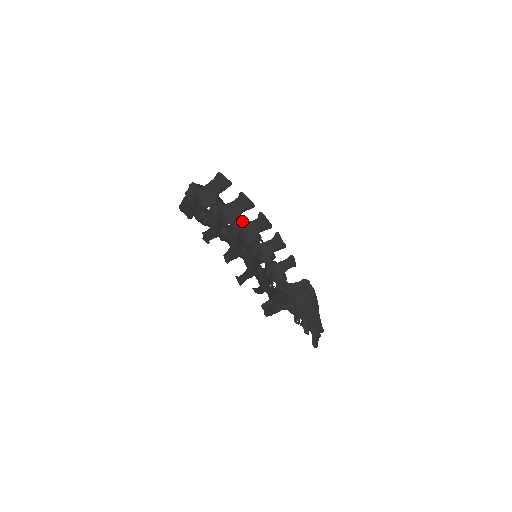
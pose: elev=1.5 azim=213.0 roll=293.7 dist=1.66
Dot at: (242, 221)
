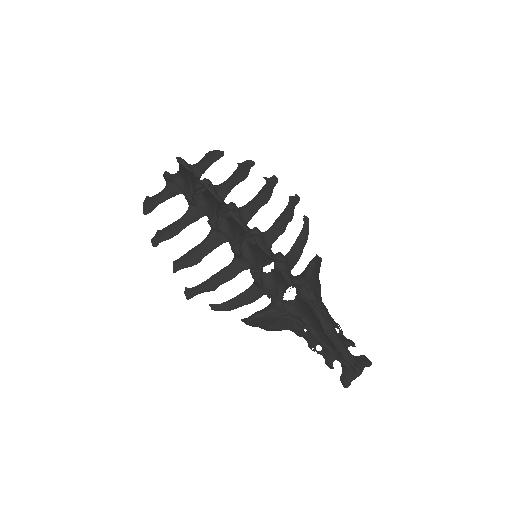
Dot at: (237, 210)
